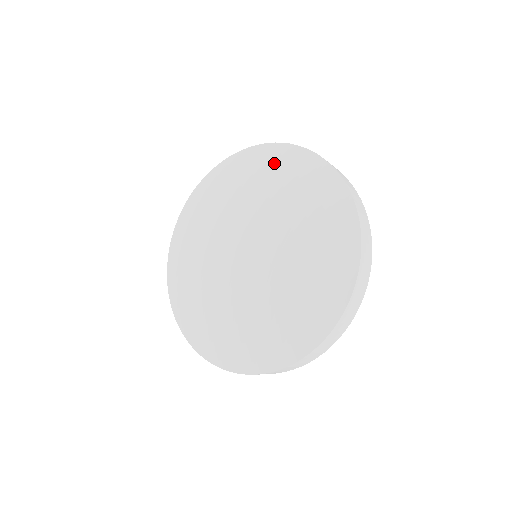
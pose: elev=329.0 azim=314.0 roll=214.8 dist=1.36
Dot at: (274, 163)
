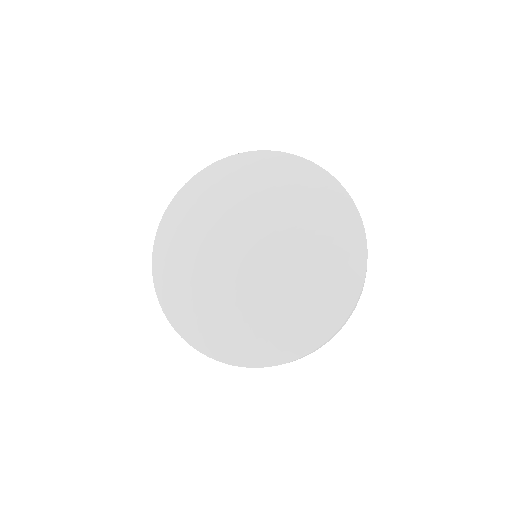
Dot at: (263, 169)
